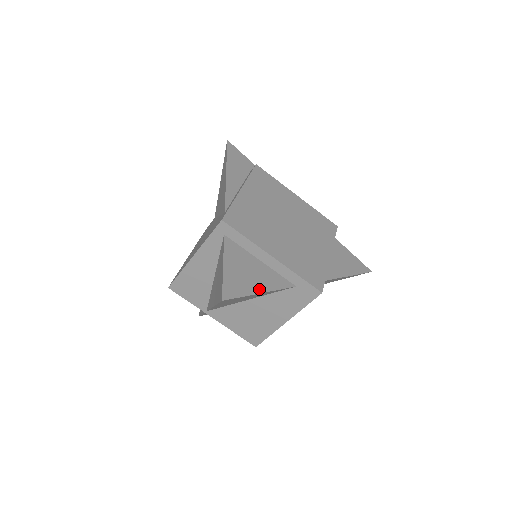
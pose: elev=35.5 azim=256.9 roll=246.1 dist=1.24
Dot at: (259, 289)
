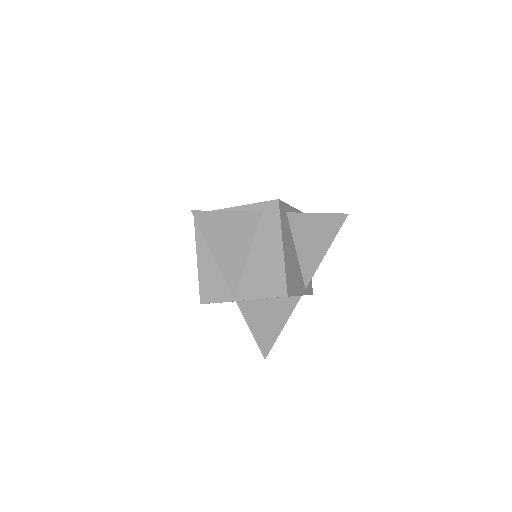
Dot at: (225, 212)
